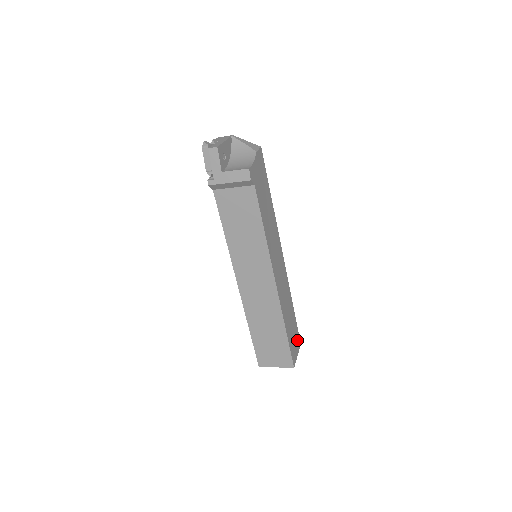
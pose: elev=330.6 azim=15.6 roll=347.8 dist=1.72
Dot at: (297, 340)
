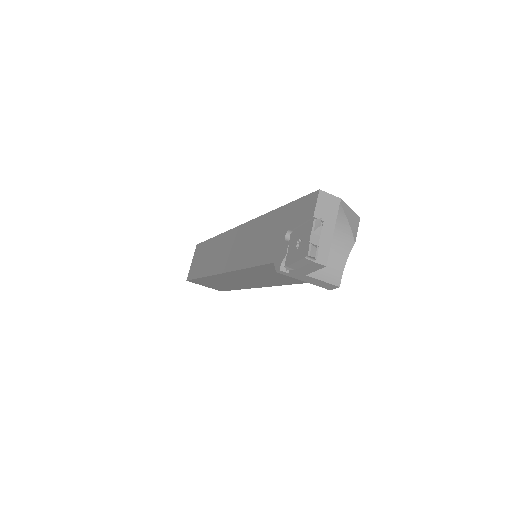
Dot at: occluded
